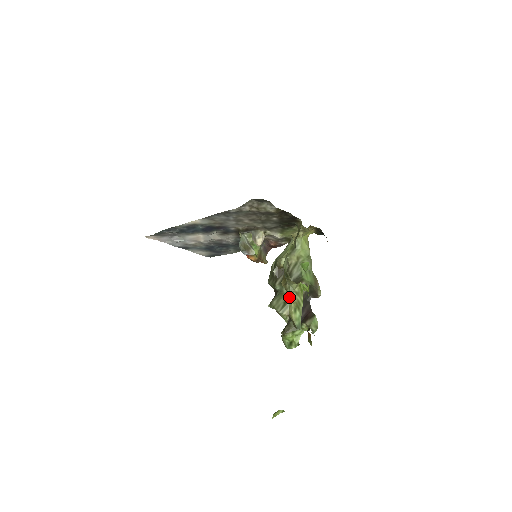
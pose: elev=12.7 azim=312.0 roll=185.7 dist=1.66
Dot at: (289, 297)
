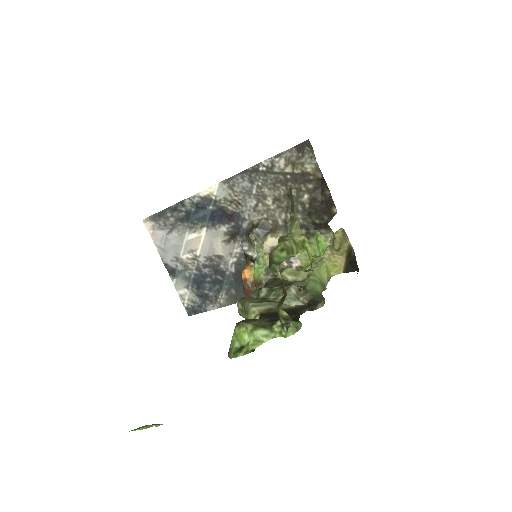
Dot at: (281, 240)
